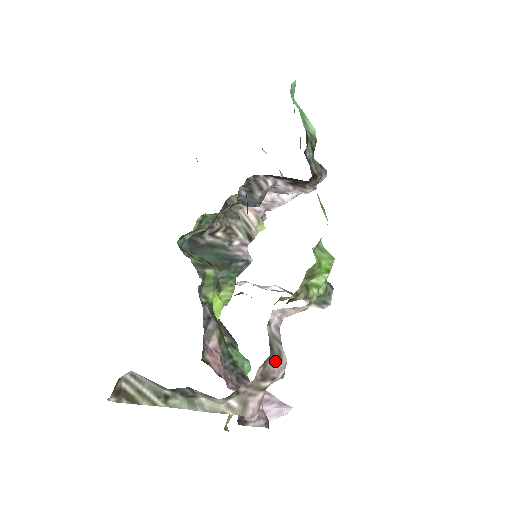
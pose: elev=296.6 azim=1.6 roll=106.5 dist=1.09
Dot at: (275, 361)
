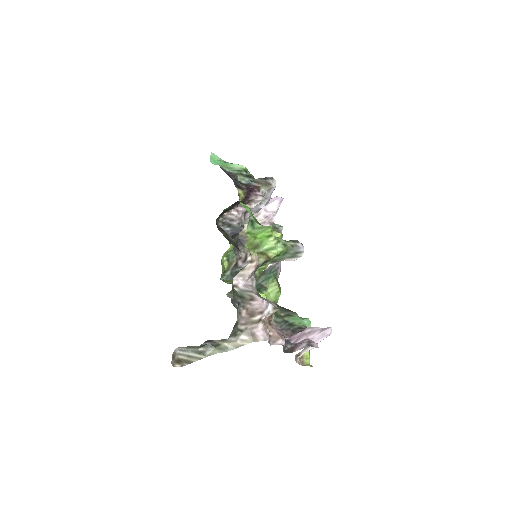
Dot at: (253, 303)
